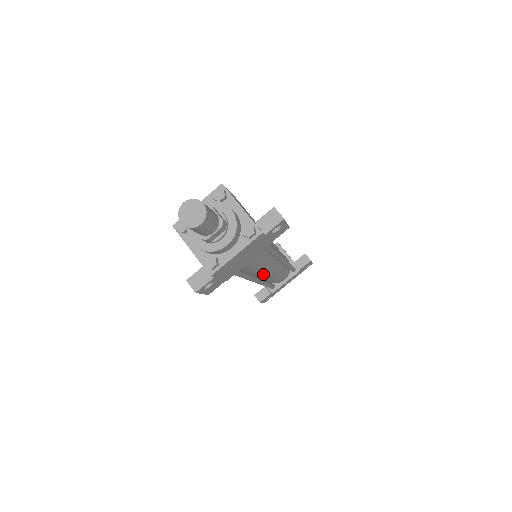
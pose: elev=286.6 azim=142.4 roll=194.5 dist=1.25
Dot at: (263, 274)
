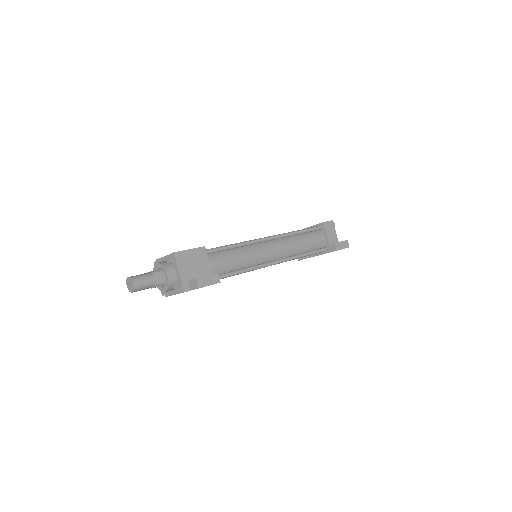
Dot at: occluded
